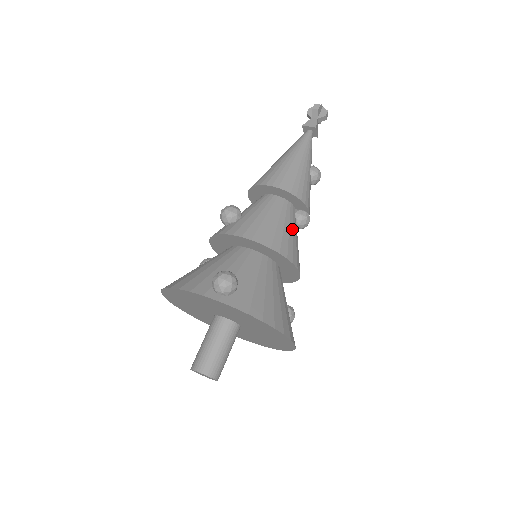
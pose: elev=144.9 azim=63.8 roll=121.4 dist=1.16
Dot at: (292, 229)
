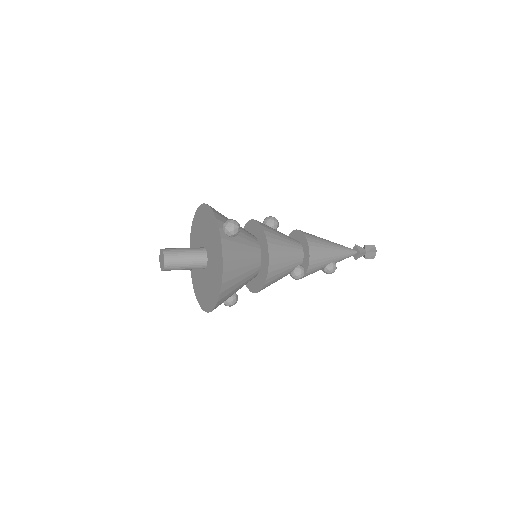
Dot at: (288, 265)
